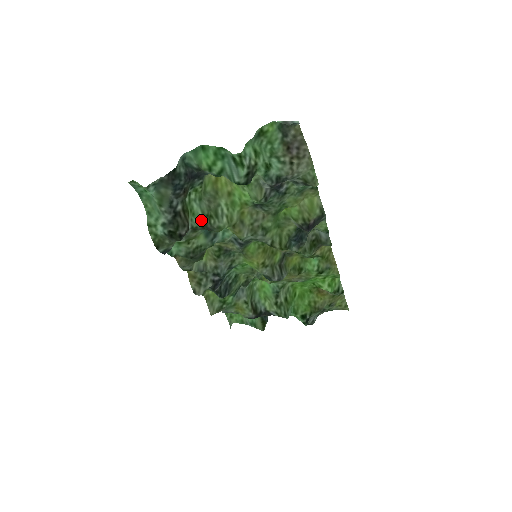
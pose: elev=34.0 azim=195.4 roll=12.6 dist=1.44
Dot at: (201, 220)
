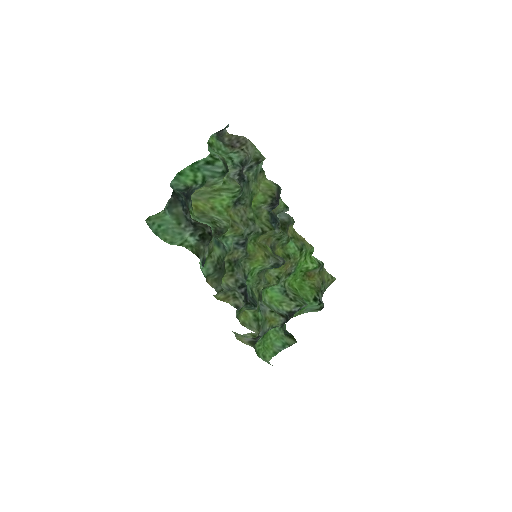
Dot at: occluded
